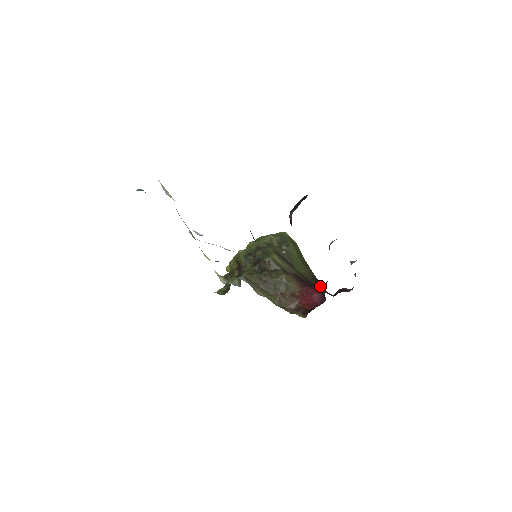
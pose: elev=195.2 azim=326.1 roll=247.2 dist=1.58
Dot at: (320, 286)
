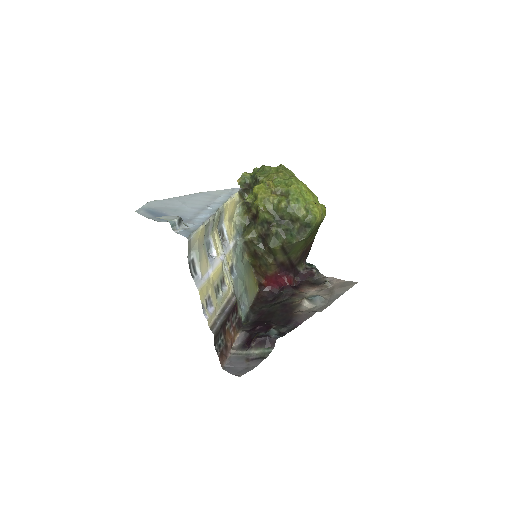
Dot at: (287, 282)
